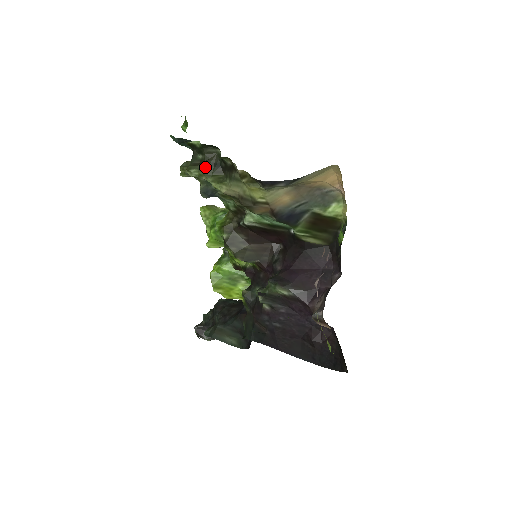
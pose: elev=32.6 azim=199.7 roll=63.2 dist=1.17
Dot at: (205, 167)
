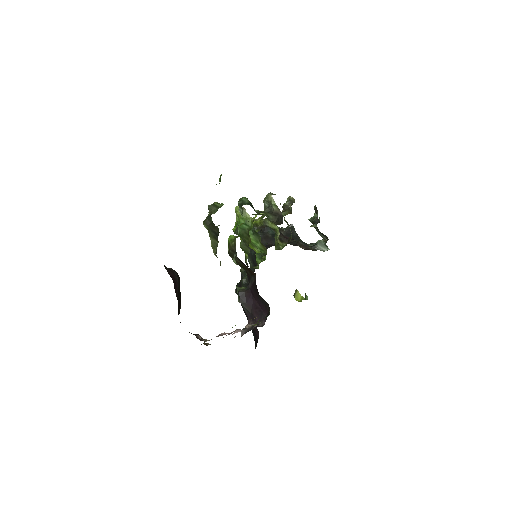
Dot at: (211, 230)
